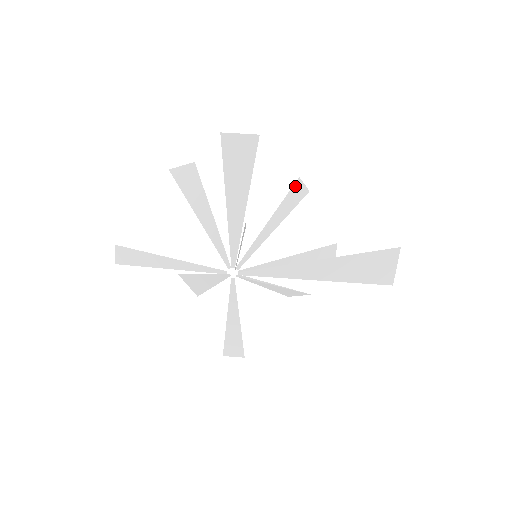
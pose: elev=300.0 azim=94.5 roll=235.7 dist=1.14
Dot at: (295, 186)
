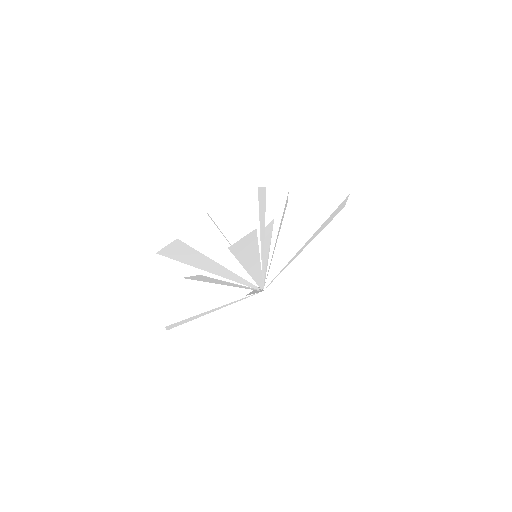
Dot at: (259, 197)
